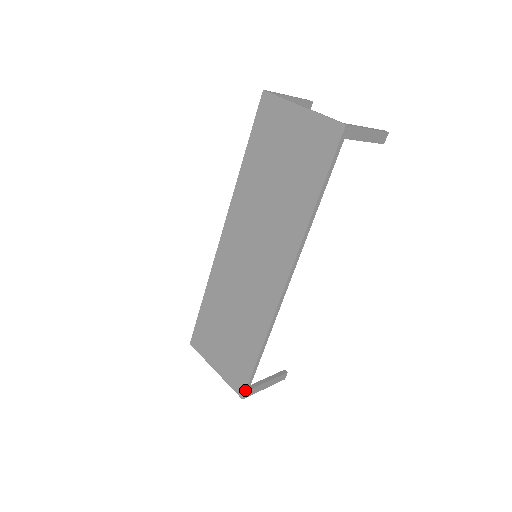
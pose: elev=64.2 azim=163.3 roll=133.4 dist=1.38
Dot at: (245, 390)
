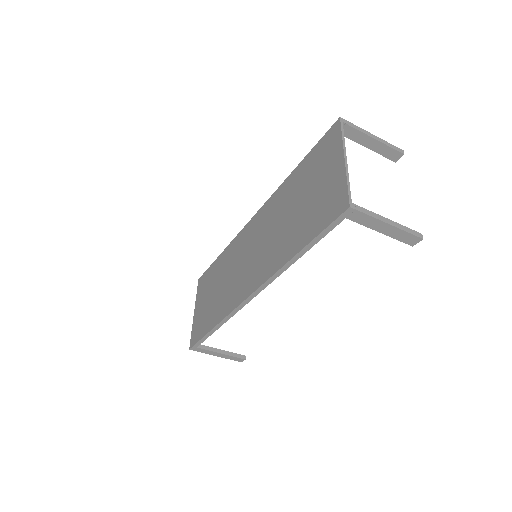
Dot at: (193, 345)
